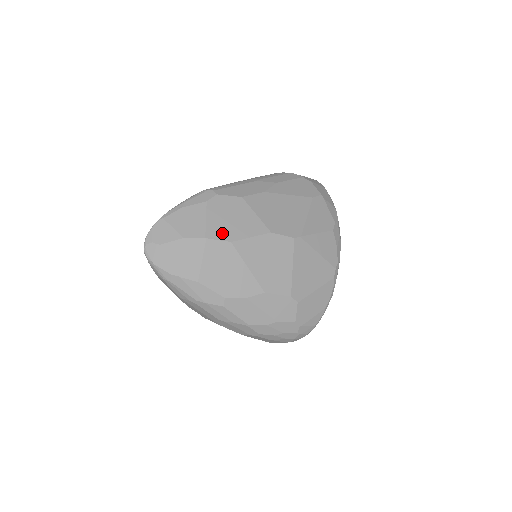
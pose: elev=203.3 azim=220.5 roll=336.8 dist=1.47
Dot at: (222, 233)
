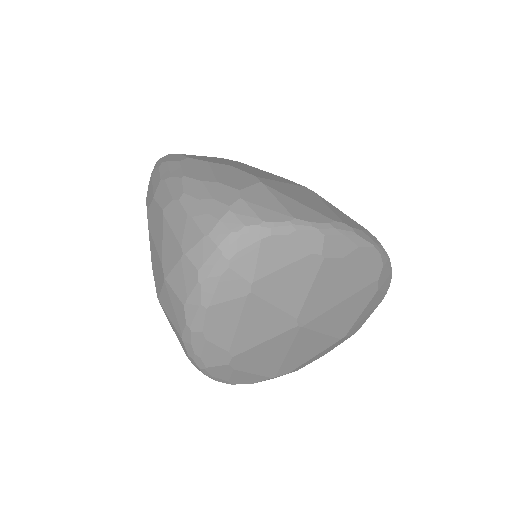
Dot at: occluded
